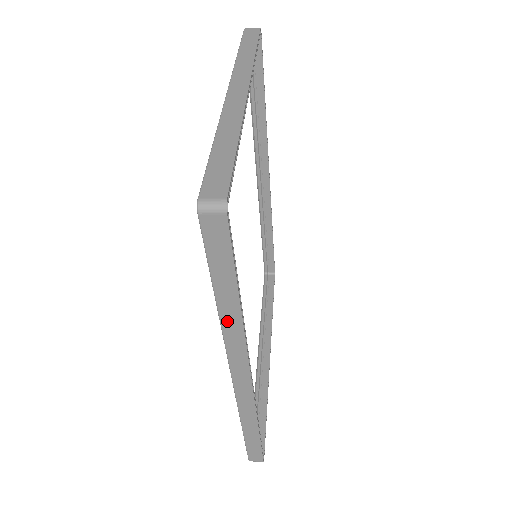
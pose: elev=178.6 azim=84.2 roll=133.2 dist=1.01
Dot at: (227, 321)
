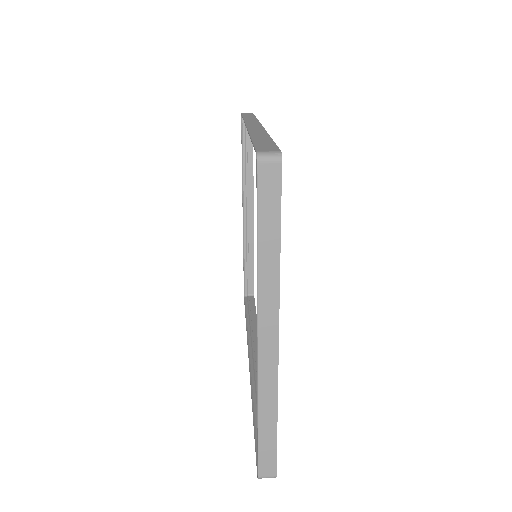
Dot at: occluded
